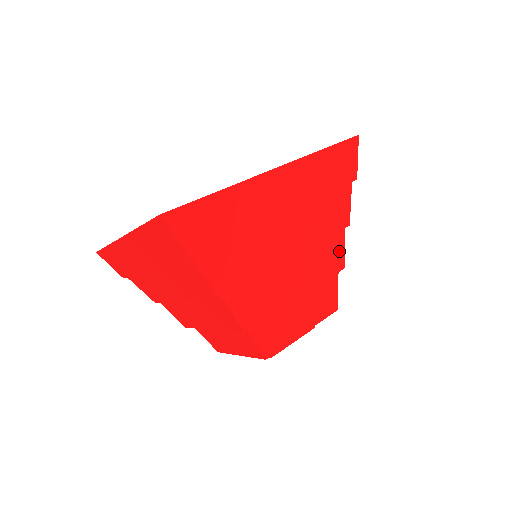
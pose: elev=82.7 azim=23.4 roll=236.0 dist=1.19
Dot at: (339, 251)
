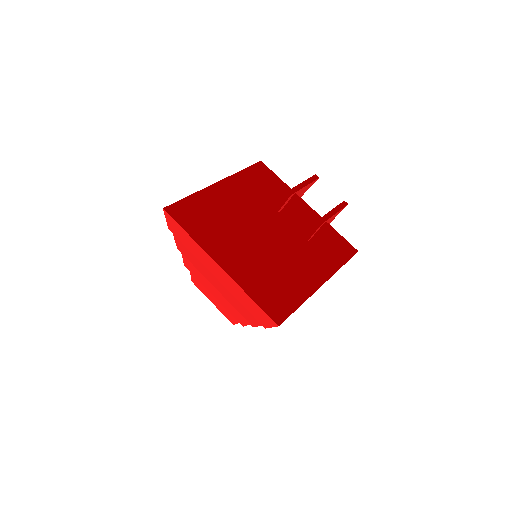
Dot at: occluded
